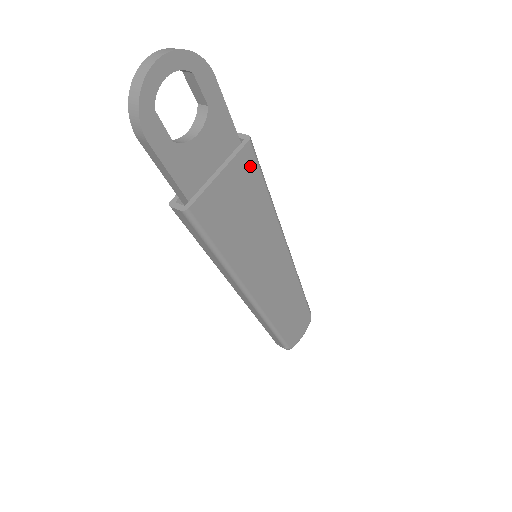
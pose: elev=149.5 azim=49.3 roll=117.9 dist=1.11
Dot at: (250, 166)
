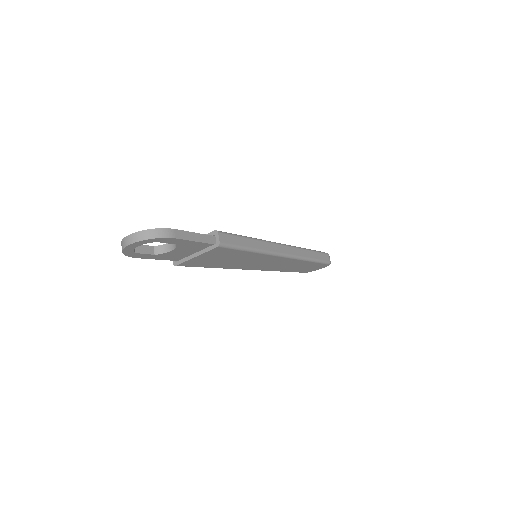
Dot at: (224, 251)
